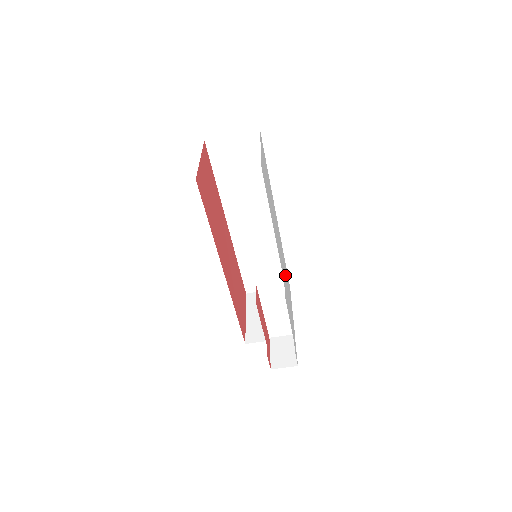
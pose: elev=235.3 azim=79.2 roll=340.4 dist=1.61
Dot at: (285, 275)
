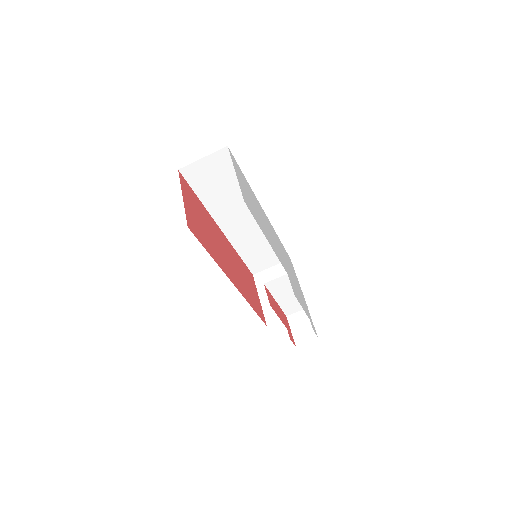
Dot at: (285, 260)
